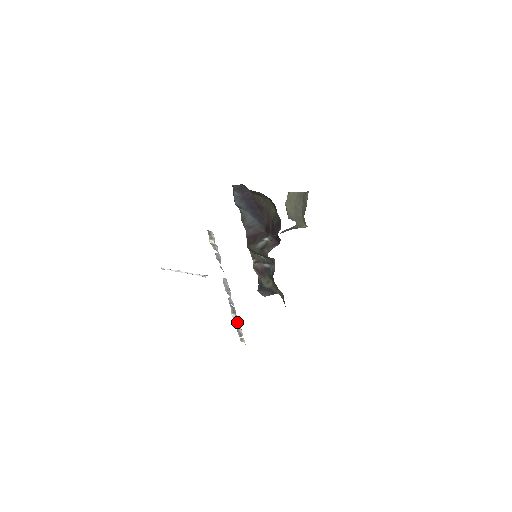
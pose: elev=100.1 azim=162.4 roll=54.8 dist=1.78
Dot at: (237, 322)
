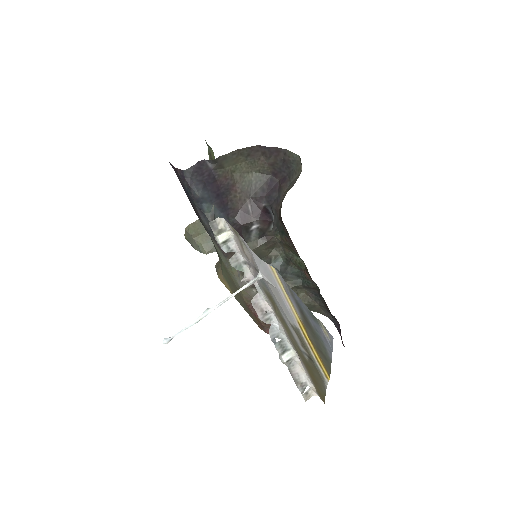
Dot at: (292, 366)
